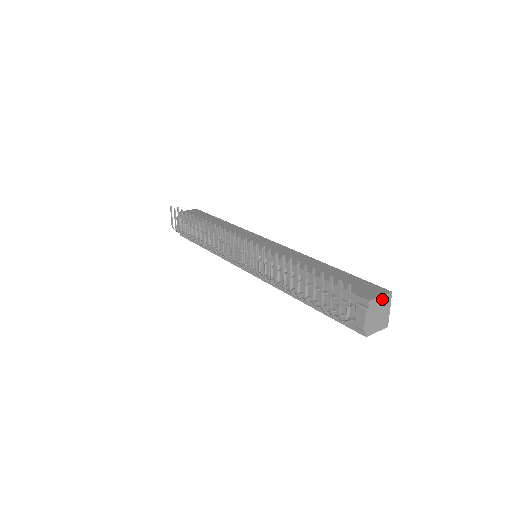
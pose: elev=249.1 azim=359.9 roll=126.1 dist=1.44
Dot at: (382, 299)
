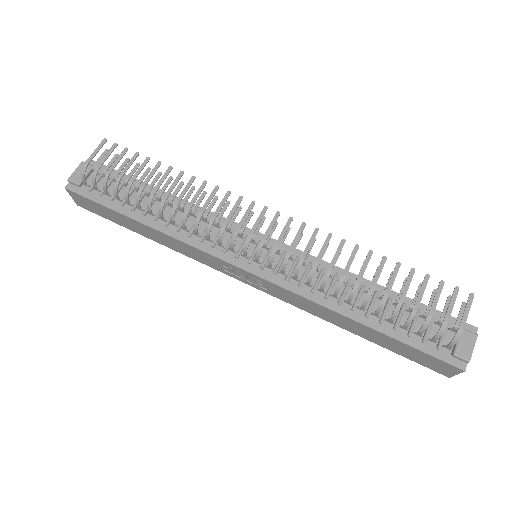
Dot at: occluded
